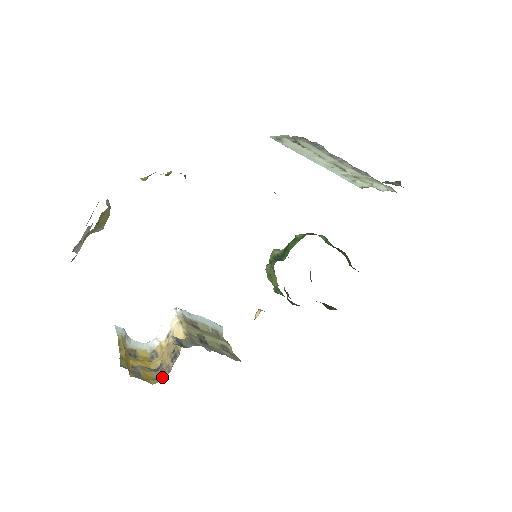
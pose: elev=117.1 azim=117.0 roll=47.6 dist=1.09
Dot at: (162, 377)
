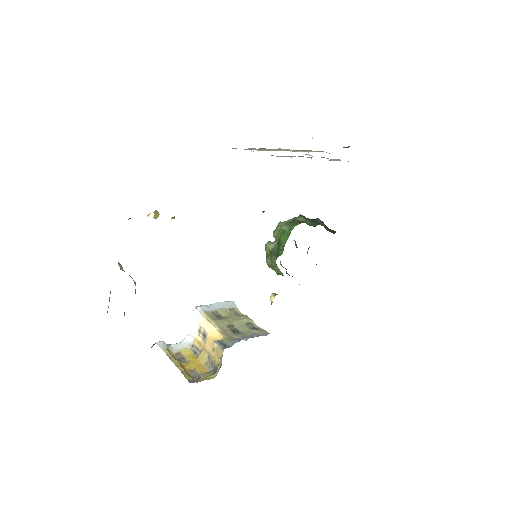
Dot at: (217, 370)
